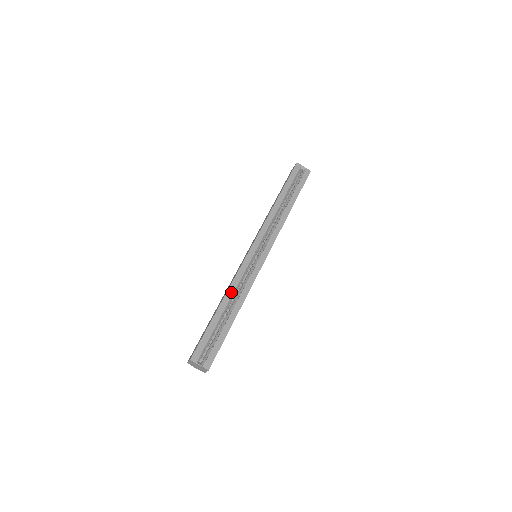
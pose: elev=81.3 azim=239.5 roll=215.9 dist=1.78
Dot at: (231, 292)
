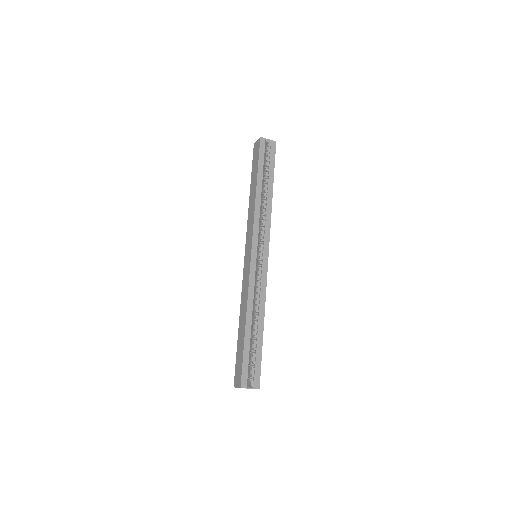
Dot at: (251, 306)
